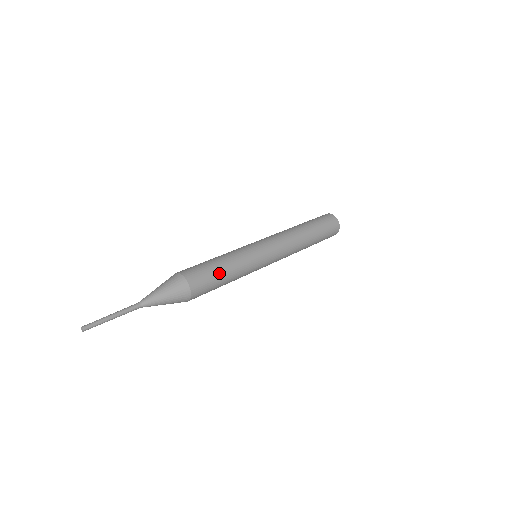
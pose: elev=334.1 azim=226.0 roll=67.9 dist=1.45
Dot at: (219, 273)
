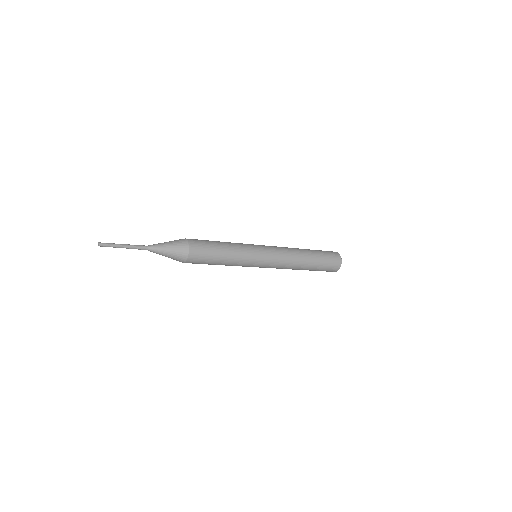
Dot at: (216, 245)
